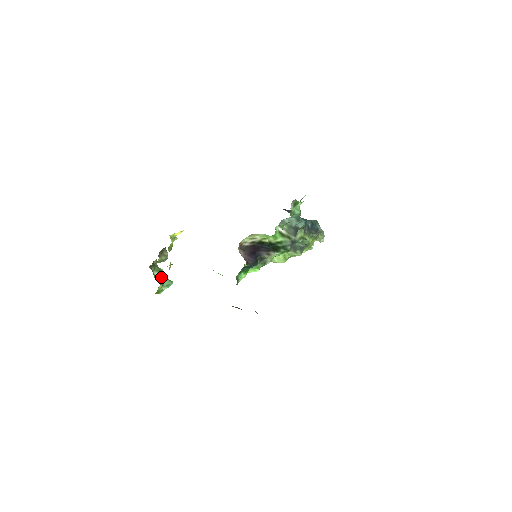
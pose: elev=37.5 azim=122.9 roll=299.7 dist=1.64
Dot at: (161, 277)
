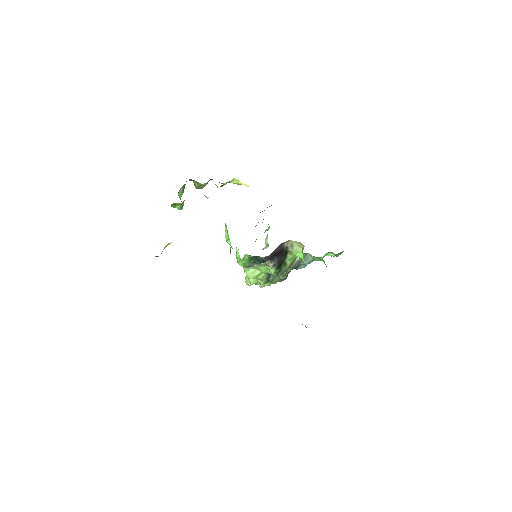
Dot at: (180, 195)
